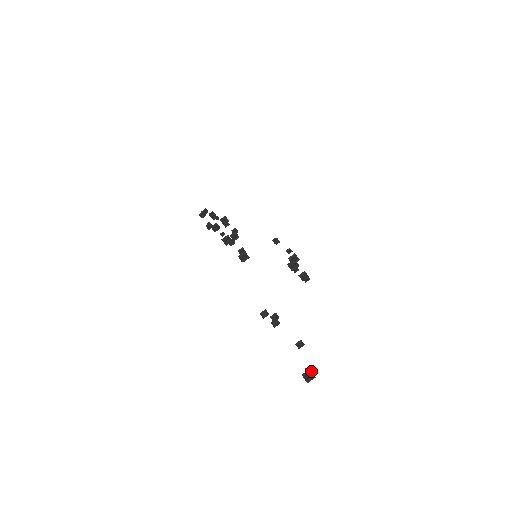
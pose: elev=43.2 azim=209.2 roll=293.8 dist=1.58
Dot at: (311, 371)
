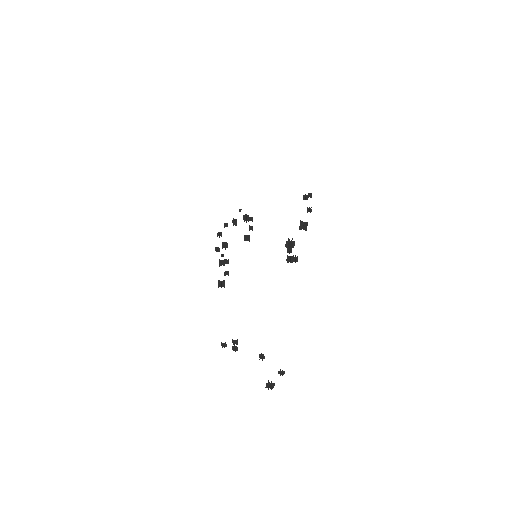
Dot at: (269, 382)
